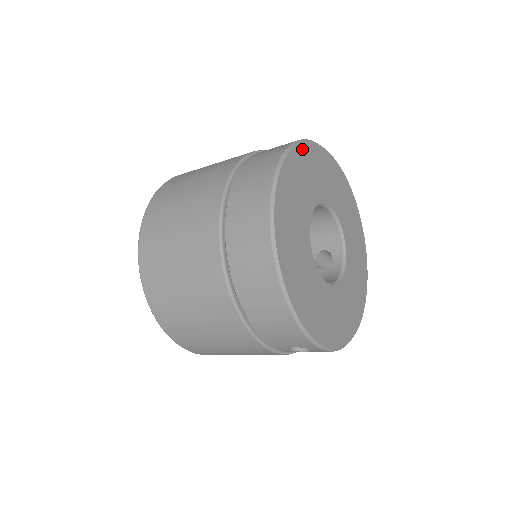
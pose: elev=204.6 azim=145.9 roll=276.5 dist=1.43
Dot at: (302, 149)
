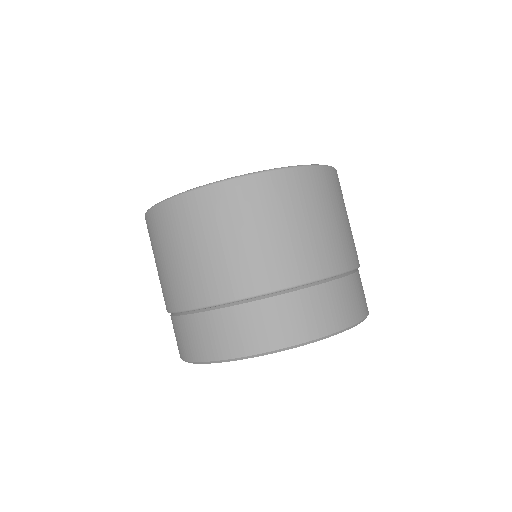
Dot at: occluded
